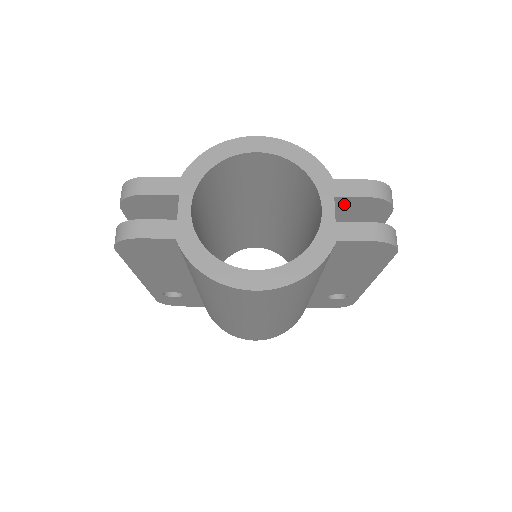
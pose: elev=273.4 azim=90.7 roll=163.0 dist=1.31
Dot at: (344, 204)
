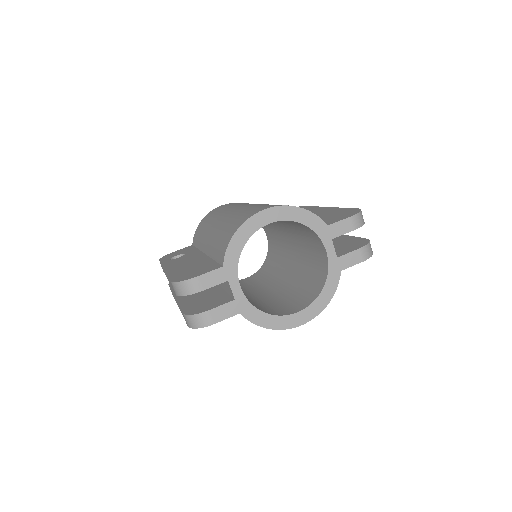
Dot at: occluded
